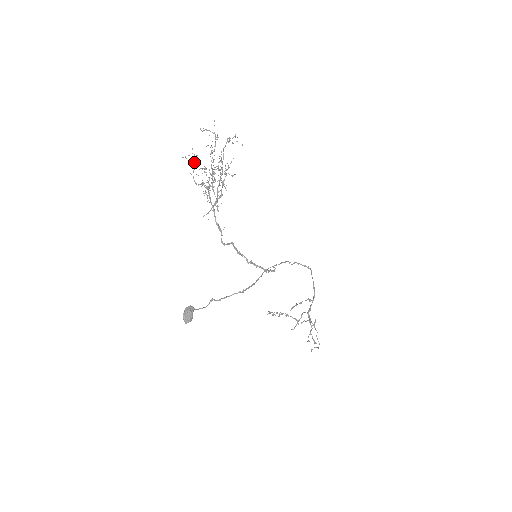
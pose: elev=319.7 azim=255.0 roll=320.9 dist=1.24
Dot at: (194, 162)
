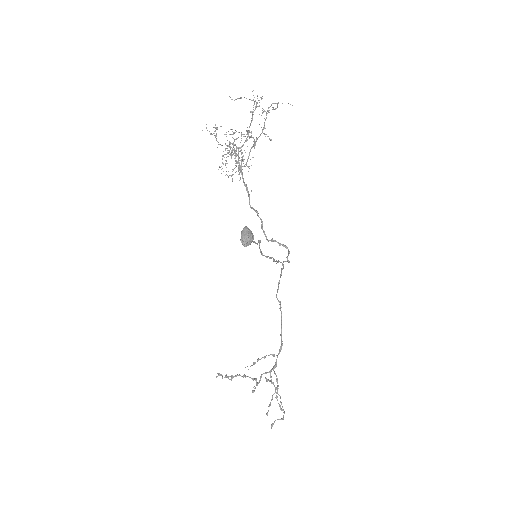
Dot at: occluded
